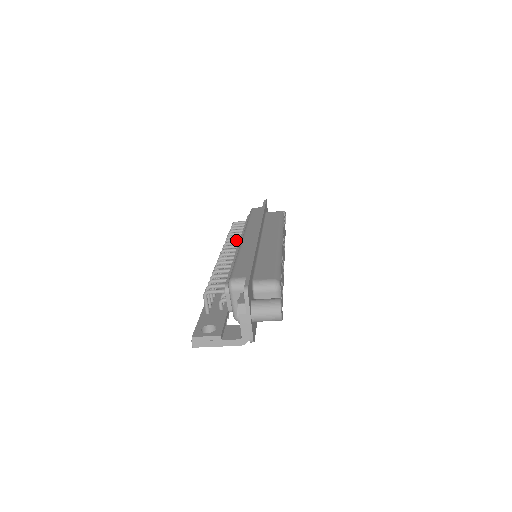
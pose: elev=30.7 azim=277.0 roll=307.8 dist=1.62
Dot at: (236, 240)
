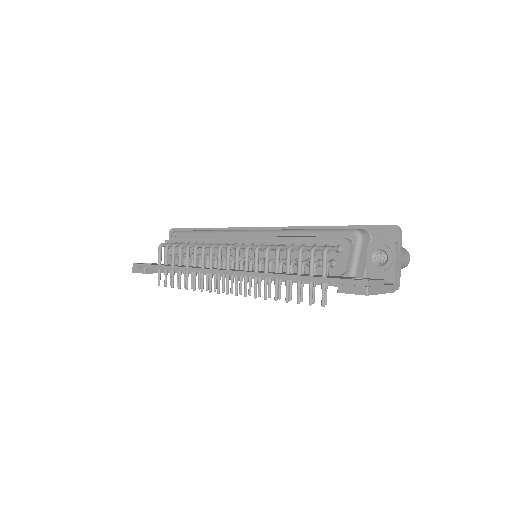
Dot at: occluded
